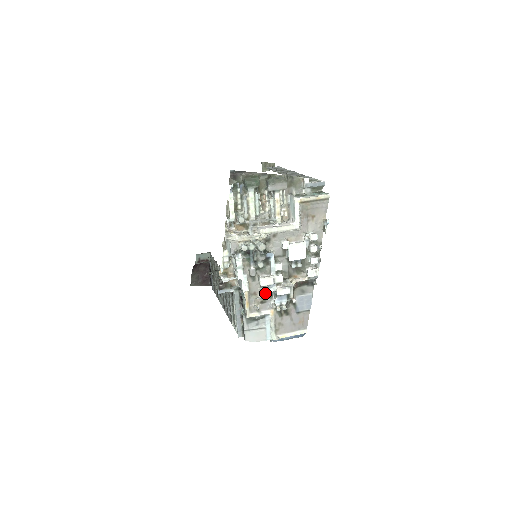
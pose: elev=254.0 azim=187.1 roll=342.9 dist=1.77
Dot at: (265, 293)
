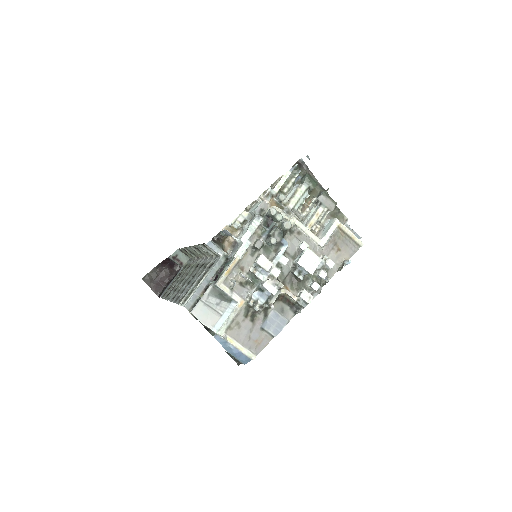
Dot at: (251, 277)
